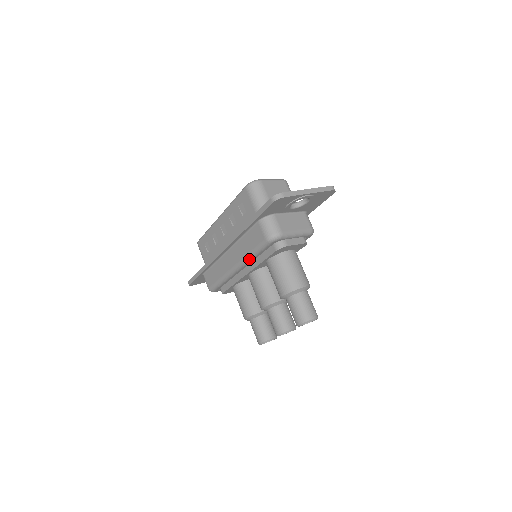
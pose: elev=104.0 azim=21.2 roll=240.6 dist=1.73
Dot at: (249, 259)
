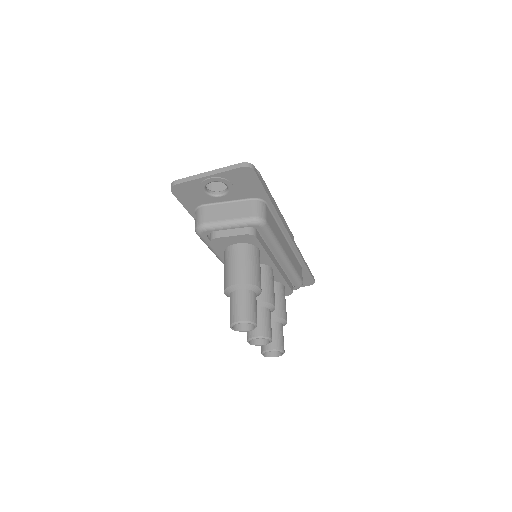
Dot at: (217, 257)
